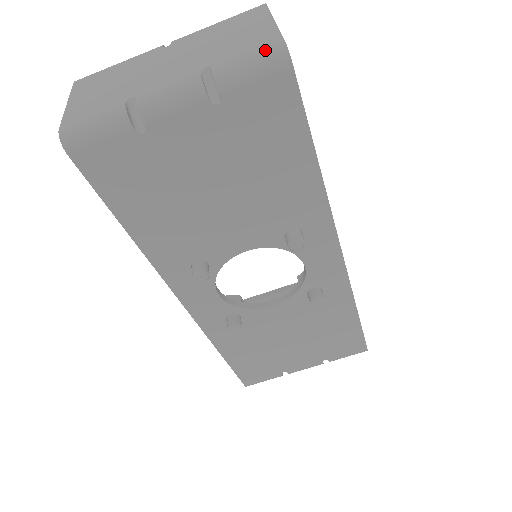
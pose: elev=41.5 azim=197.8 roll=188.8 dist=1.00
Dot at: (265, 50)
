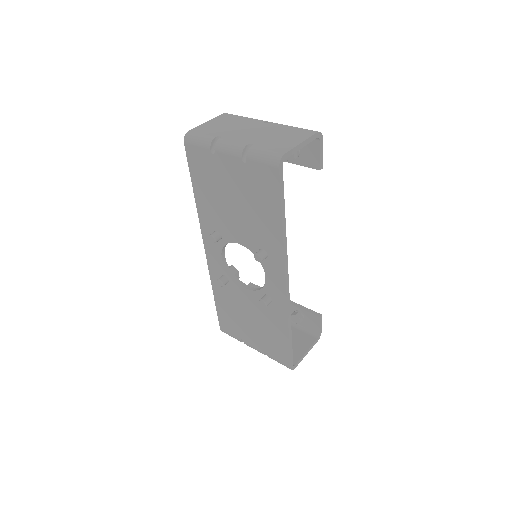
Dot at: (274, 153)
